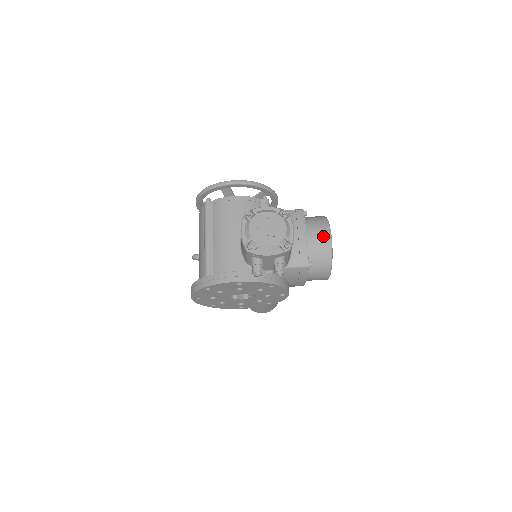
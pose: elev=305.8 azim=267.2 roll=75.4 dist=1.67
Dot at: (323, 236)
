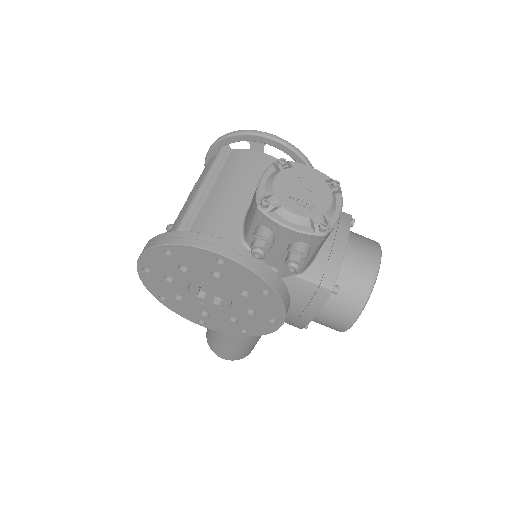
Dot at: (369, 259)
